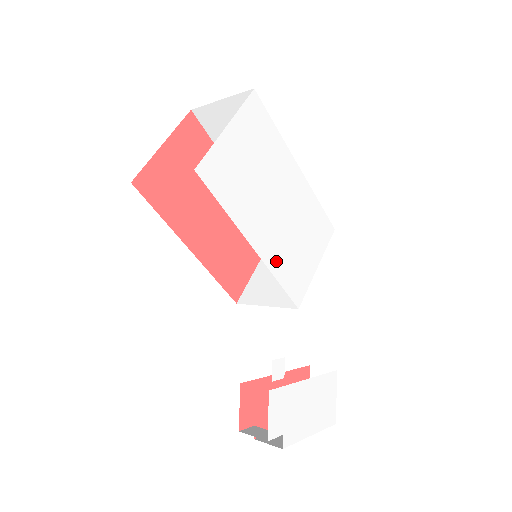
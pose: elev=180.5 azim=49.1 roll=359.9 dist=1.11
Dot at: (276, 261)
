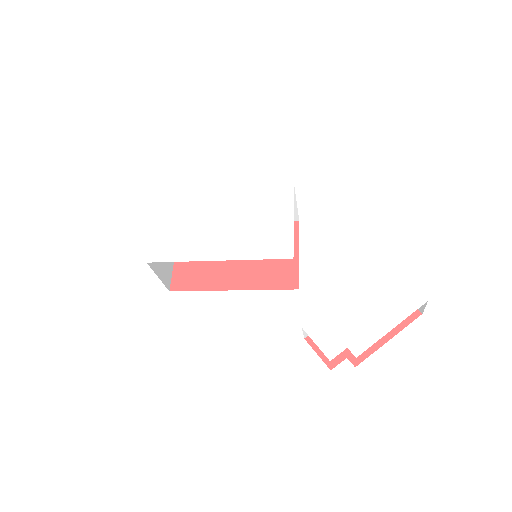
Dot at: (245, 251)
